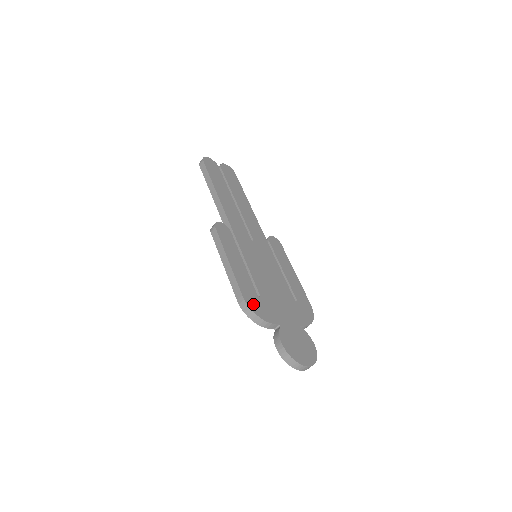
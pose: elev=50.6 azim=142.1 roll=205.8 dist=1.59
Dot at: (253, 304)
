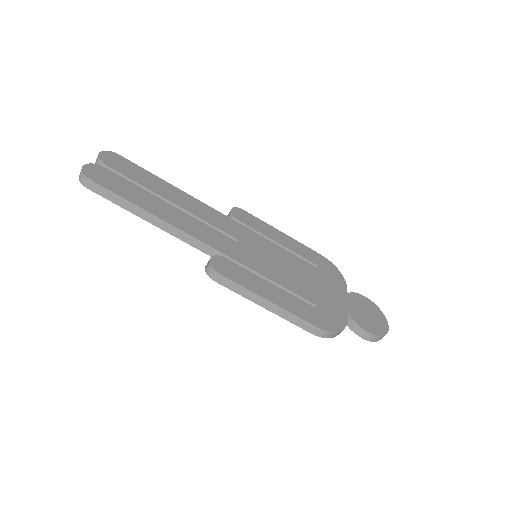
Dot at: (326, 323)
